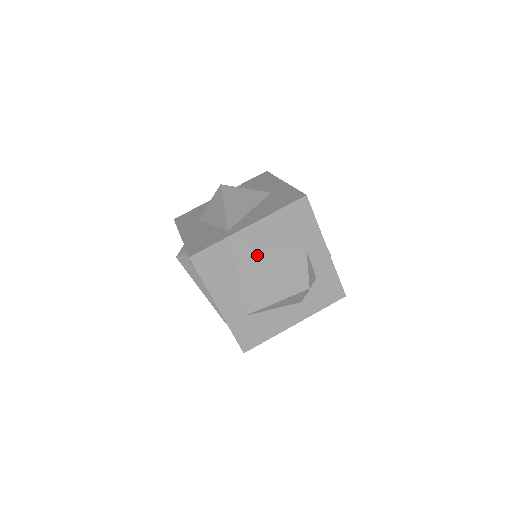
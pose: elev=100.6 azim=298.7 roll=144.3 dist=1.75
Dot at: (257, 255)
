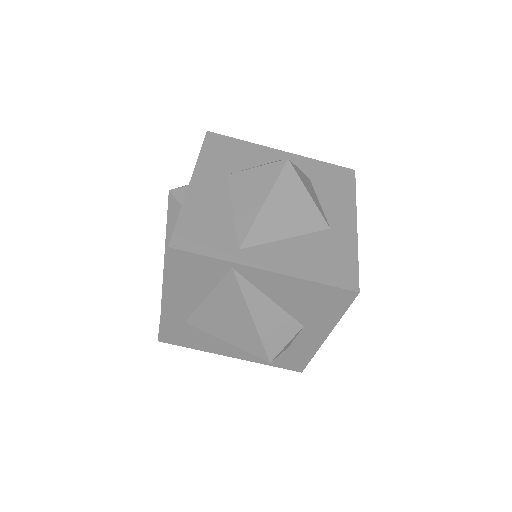
Dot at: (247, 300)
